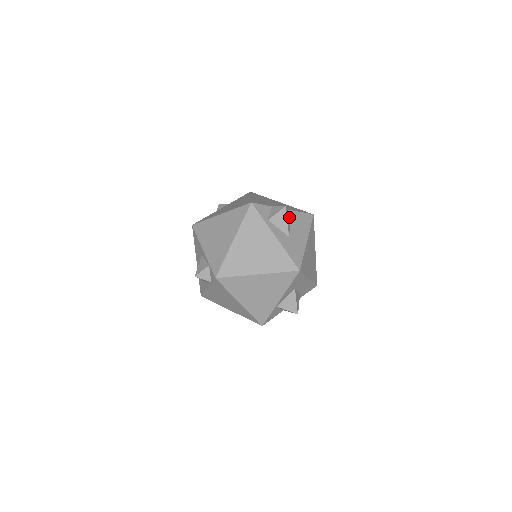
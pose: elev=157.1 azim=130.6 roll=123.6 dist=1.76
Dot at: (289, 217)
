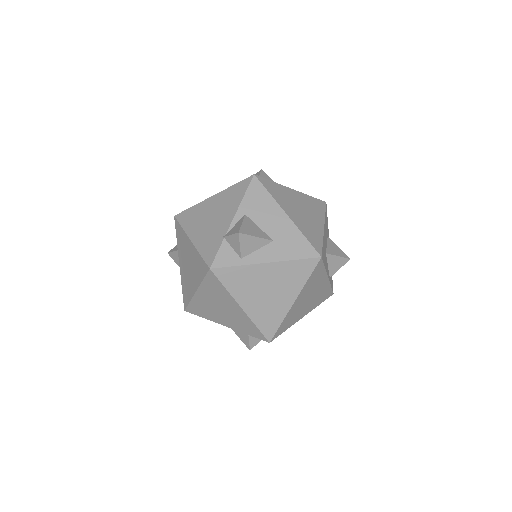
Dot at: (249, 224)
